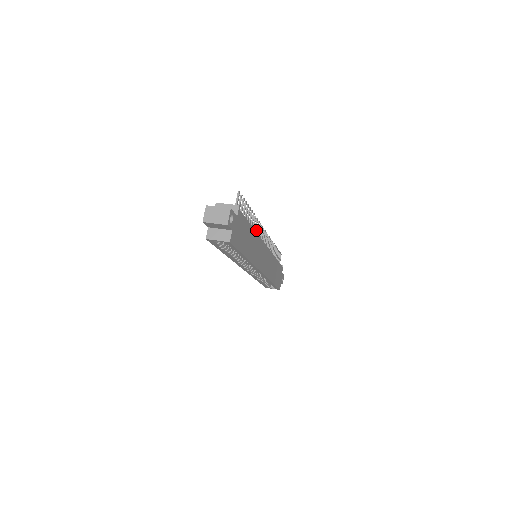
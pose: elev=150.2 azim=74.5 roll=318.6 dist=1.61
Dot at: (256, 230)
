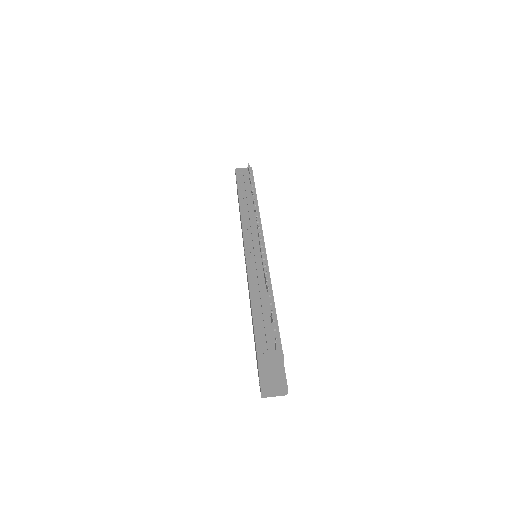
Dot at: (263, 268)
